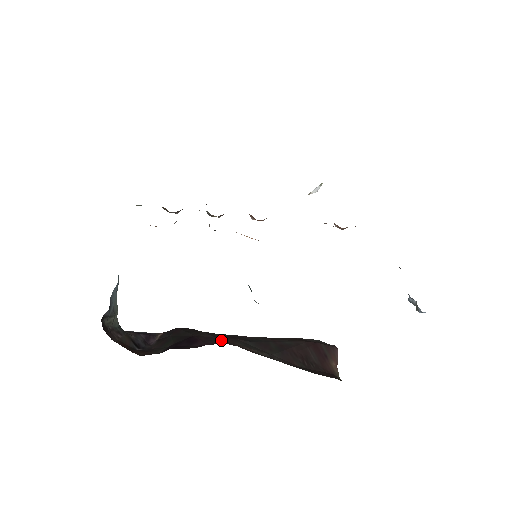
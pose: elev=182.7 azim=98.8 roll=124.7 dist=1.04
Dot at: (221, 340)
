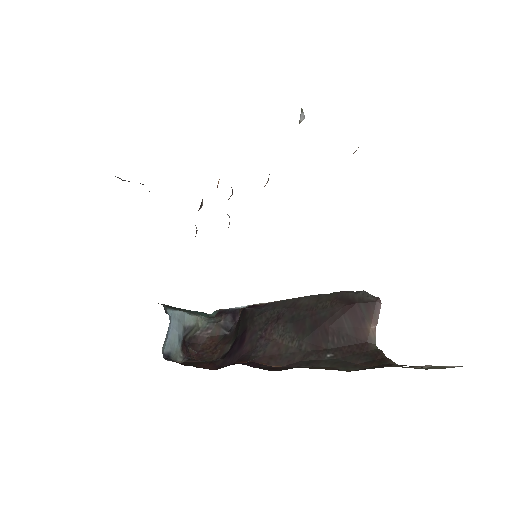
Dot at: (258, 339)
